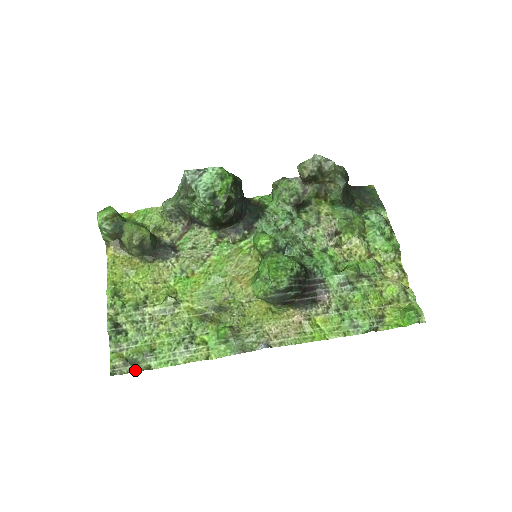
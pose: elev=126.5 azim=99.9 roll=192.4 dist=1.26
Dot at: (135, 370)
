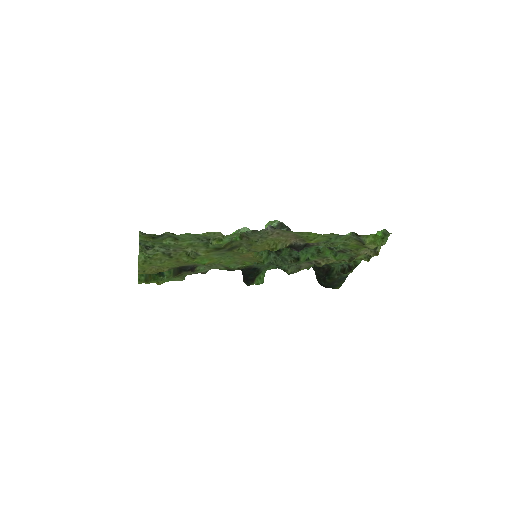
Dot at: (160, 235)
